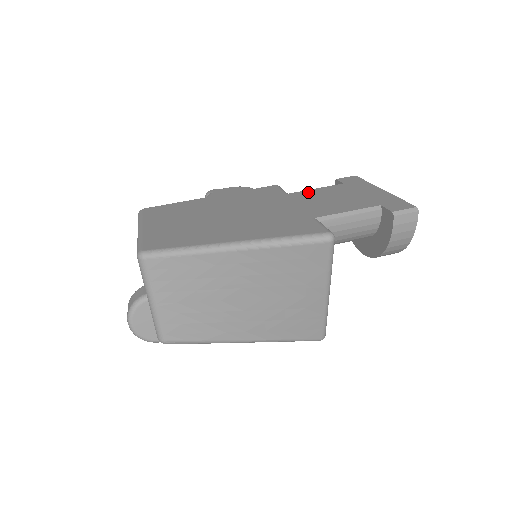
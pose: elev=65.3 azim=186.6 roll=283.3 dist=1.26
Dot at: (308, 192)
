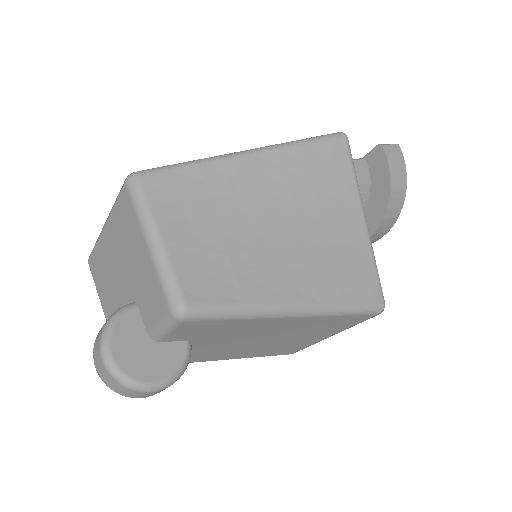
Dot at: occluded
